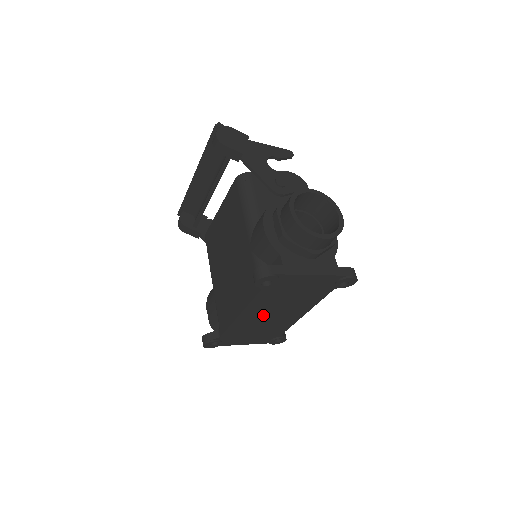
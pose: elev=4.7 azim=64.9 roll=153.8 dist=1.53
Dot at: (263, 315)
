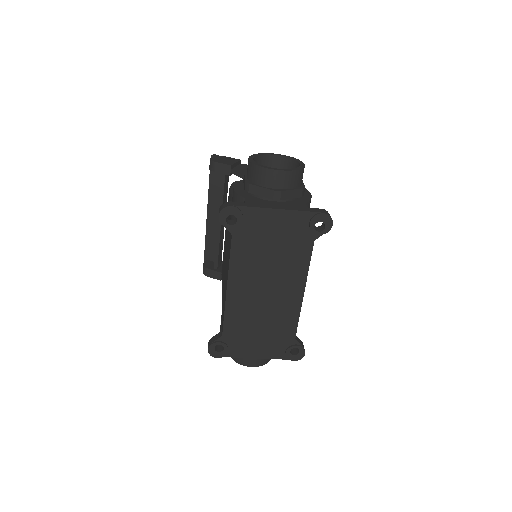
Dot at: (254, 290)
